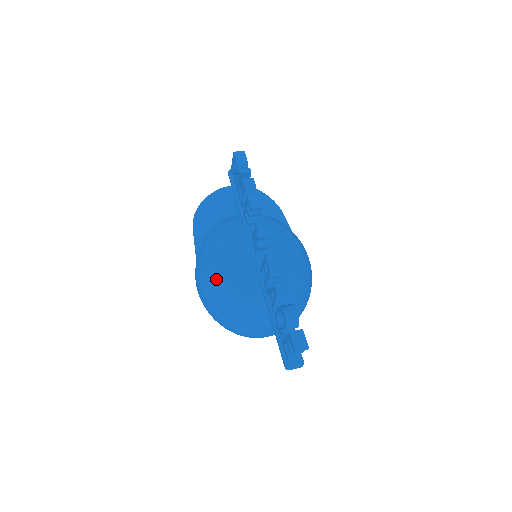
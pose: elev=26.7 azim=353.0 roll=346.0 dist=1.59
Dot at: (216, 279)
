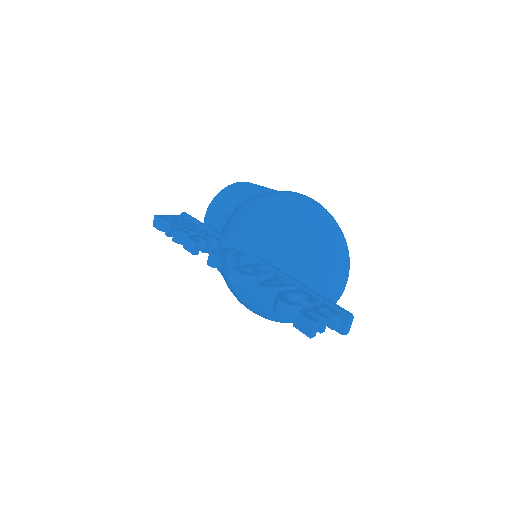
Dot at: (255, 310)
